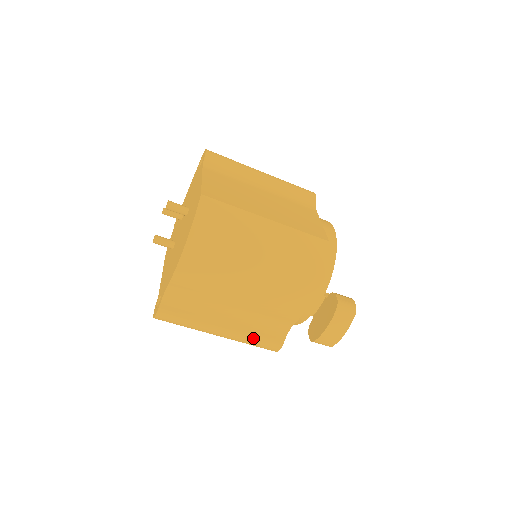
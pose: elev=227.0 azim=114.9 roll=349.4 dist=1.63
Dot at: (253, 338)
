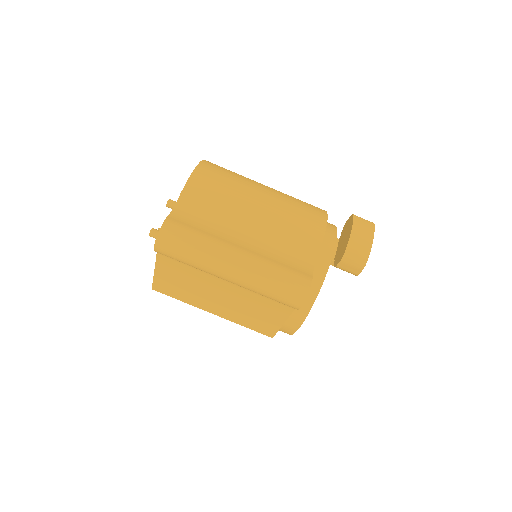
Dot at: (275, 267)
